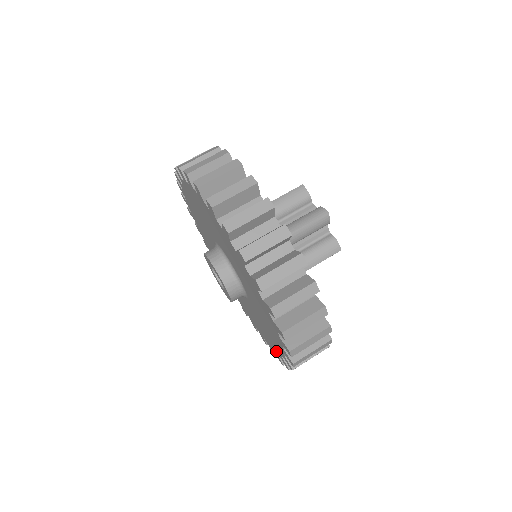
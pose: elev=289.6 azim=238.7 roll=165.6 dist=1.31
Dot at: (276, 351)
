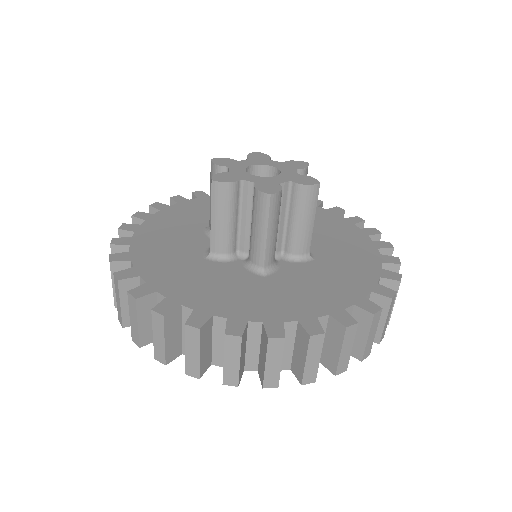
Dot at: occluded
